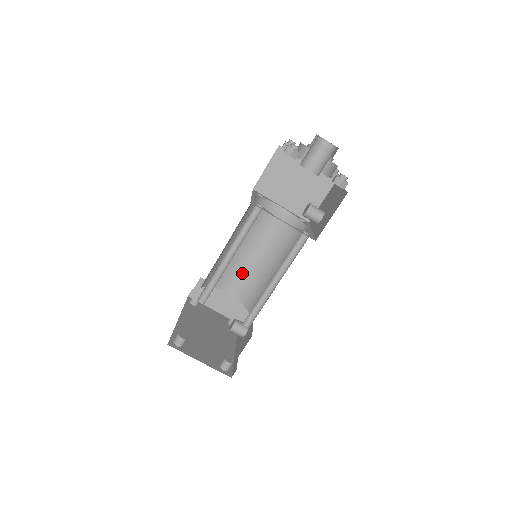
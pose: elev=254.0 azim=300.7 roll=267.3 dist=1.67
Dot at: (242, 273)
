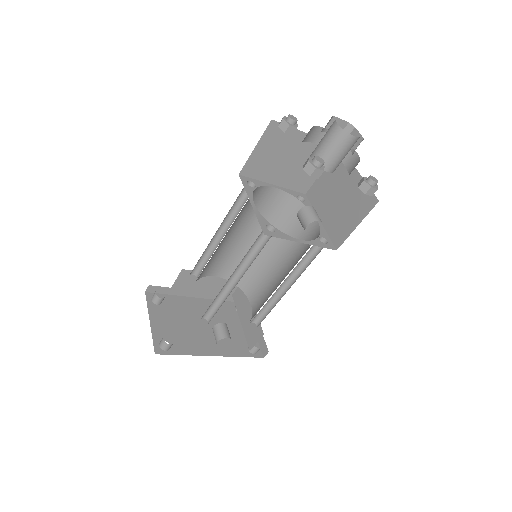
Dot at: (266, 287)
